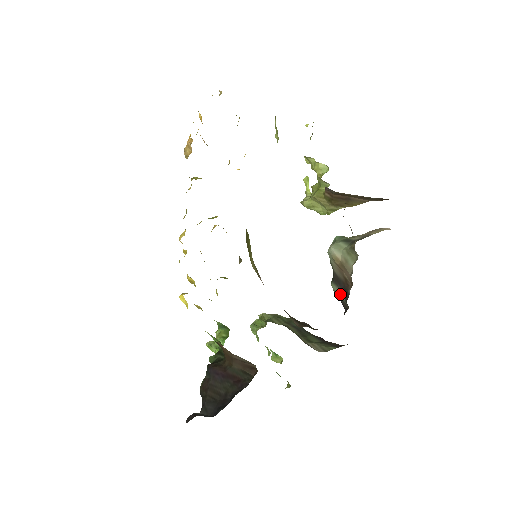
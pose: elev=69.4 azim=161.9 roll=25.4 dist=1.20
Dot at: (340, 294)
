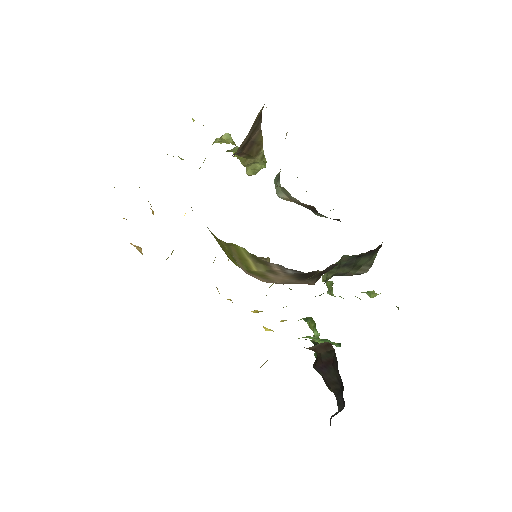
Dot at: occluded
